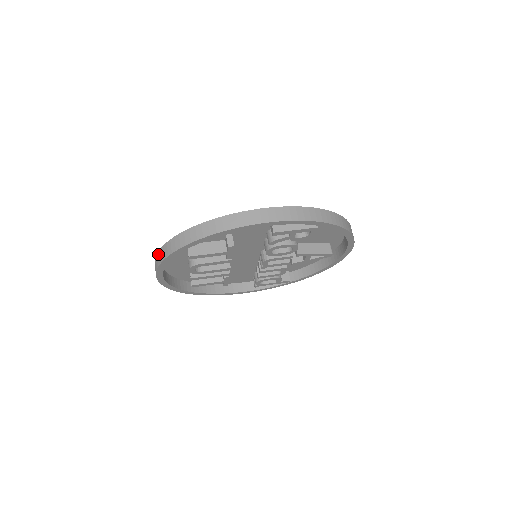
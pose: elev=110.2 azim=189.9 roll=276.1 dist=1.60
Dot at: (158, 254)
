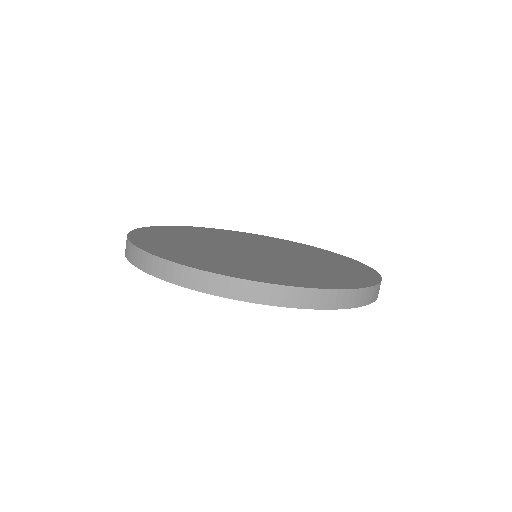
Dot at: occluded
